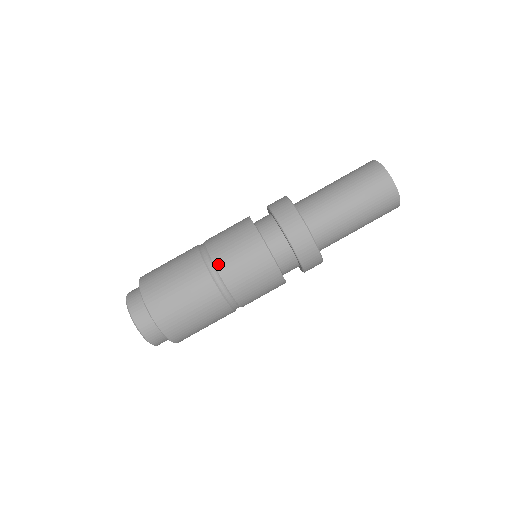
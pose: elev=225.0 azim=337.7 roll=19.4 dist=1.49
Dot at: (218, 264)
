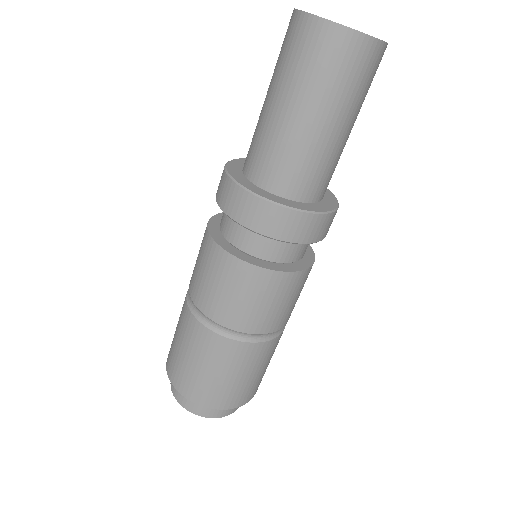
Dot at: (208, 313)
